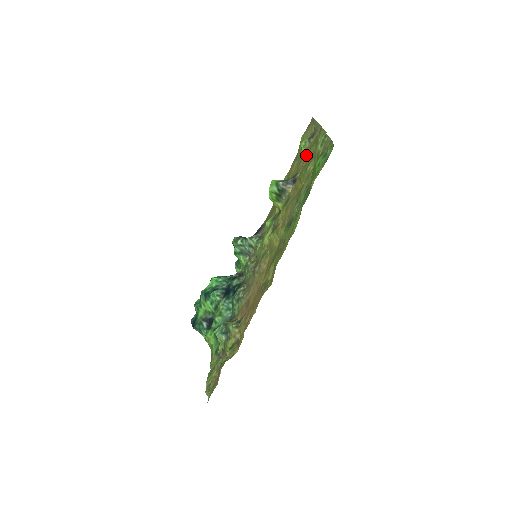
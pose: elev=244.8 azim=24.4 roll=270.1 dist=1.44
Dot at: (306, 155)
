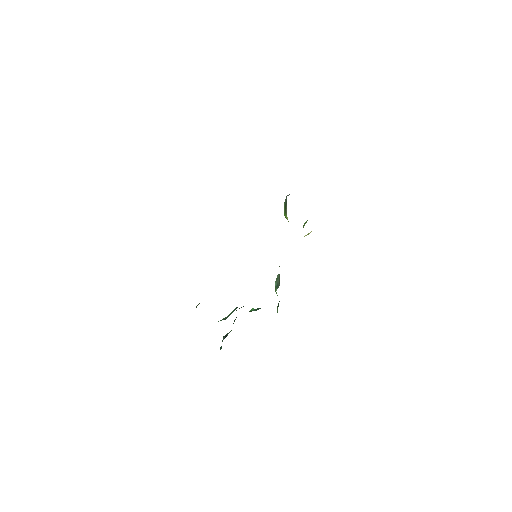
Dot at: occluded
